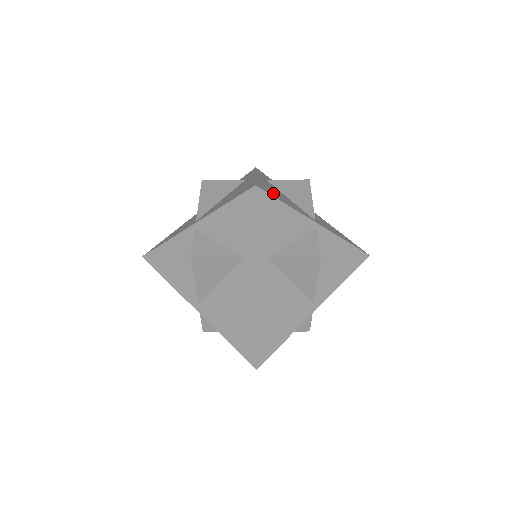
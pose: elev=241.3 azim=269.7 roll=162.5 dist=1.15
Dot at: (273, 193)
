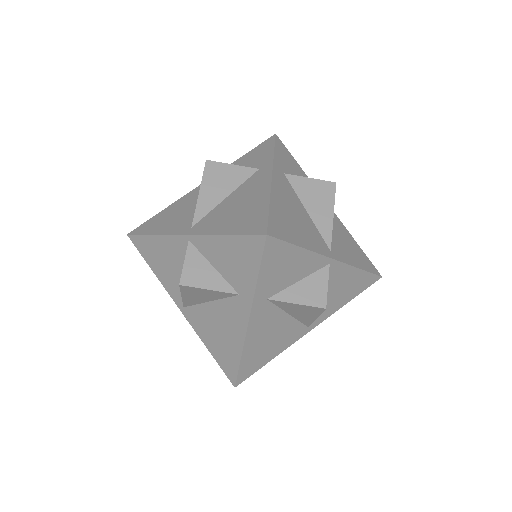
Dot at: occluded
